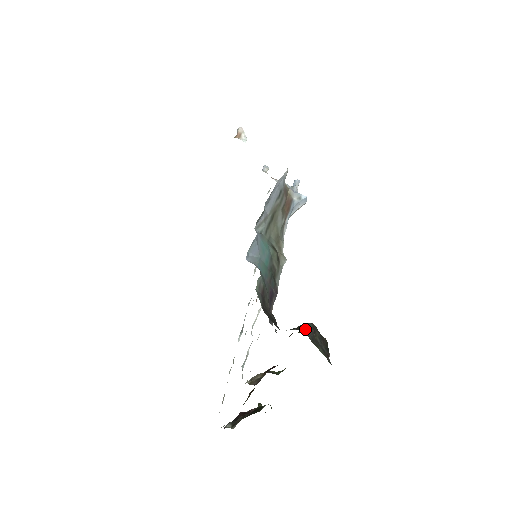
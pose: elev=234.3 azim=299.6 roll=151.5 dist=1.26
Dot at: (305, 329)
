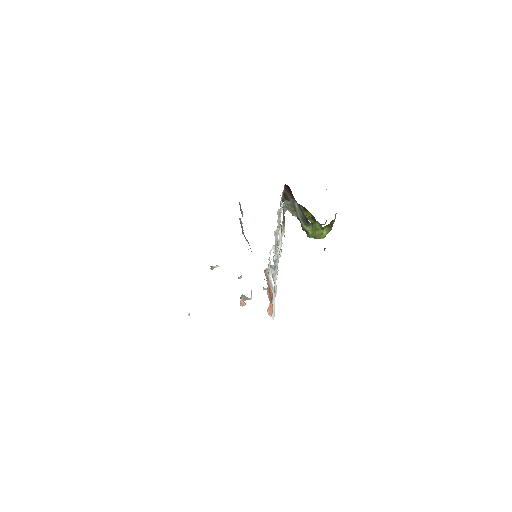
Dot at: occluded
